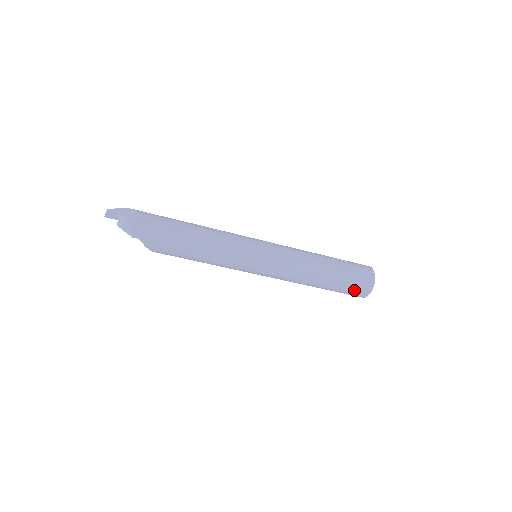
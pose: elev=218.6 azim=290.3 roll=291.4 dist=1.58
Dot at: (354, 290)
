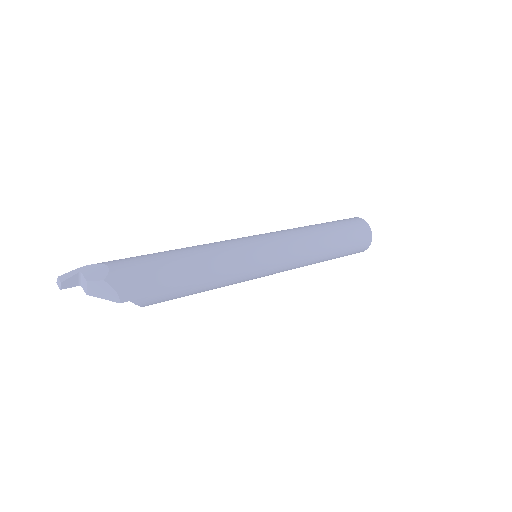
Dot at: (356, 249)
